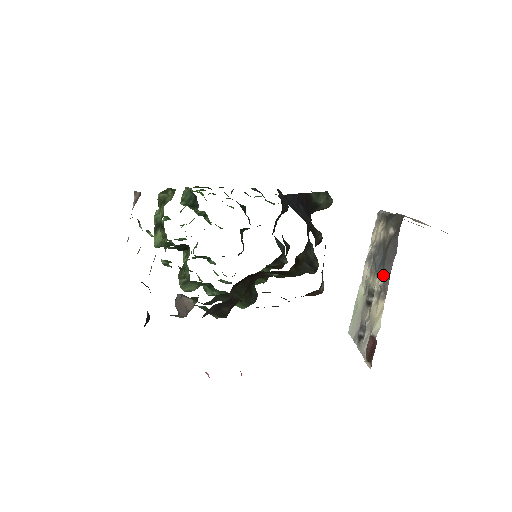
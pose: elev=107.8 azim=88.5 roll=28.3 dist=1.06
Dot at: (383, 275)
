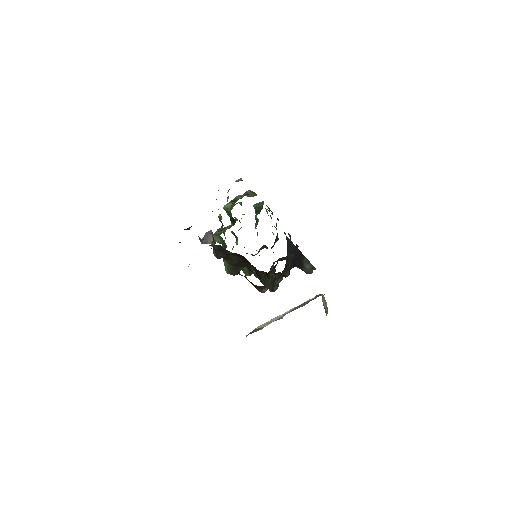
Dot at: (291, 311)
